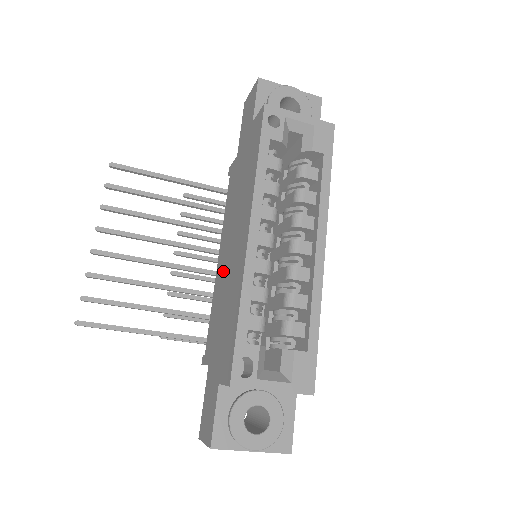
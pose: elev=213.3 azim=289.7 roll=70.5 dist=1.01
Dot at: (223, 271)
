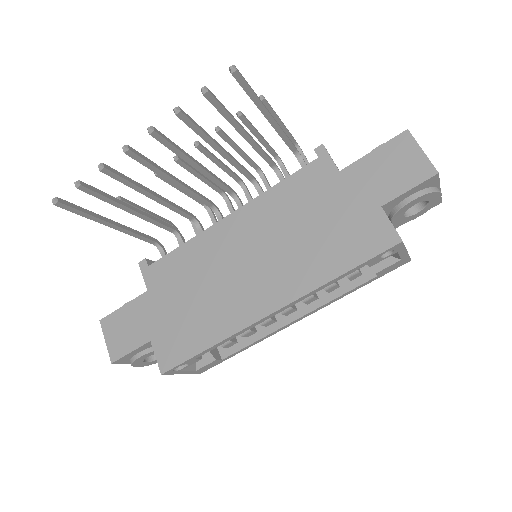
Dot at: (223, 254)
